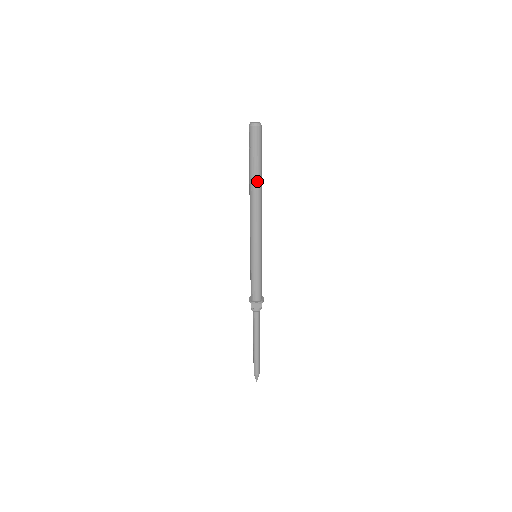
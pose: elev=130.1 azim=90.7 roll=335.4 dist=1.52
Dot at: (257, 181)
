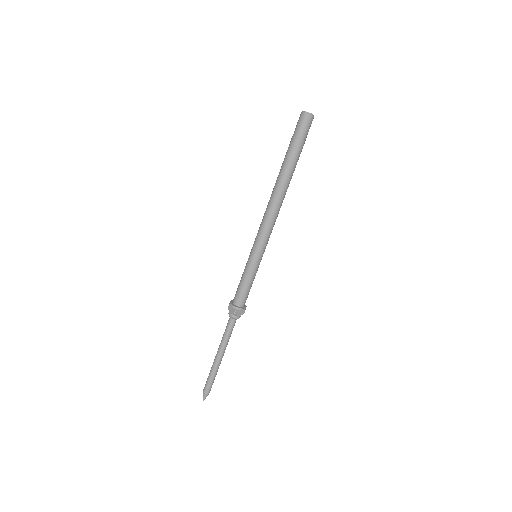
Dot at: (283, 172)
